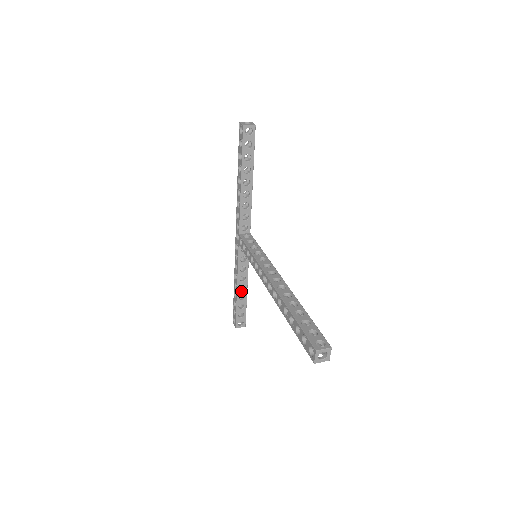
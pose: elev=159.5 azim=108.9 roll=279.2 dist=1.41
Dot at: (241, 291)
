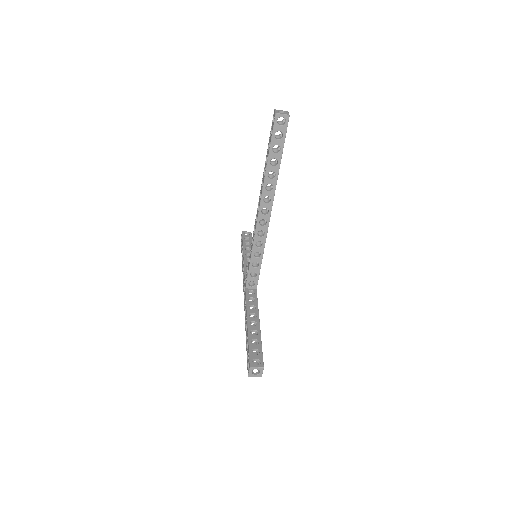
Dot at: (252, 327)
